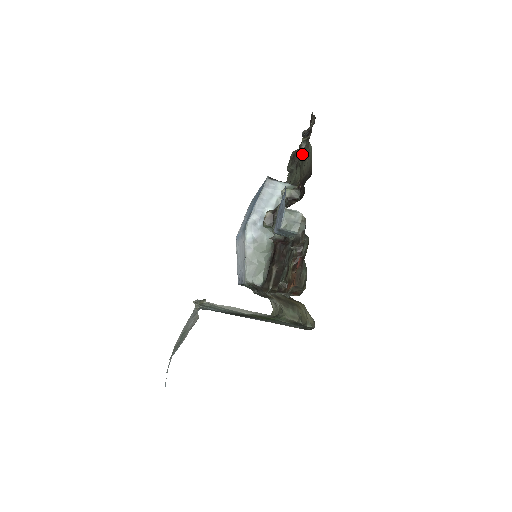
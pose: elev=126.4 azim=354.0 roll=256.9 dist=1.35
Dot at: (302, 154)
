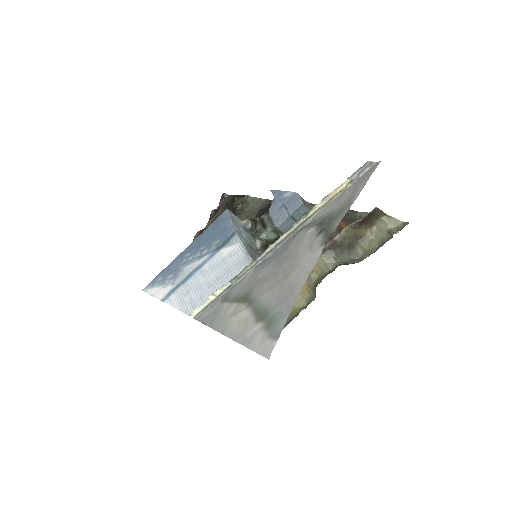
Dot at: (237, 209)
